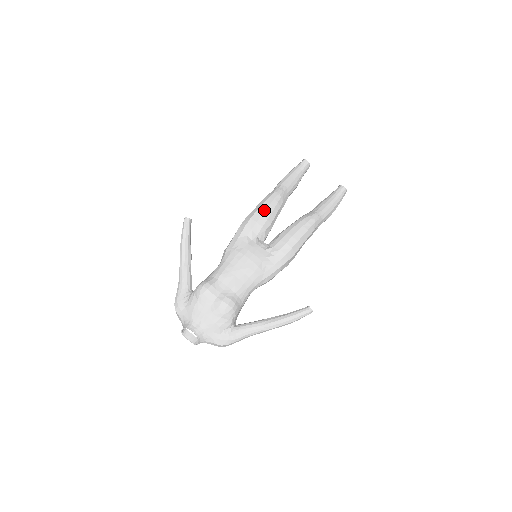
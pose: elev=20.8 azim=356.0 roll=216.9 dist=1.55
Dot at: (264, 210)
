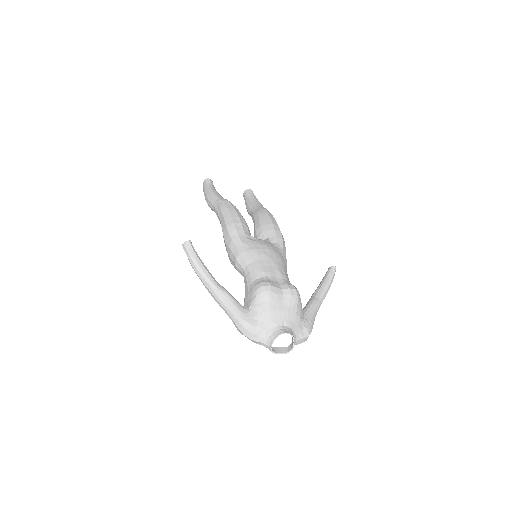
Dot at: (236, 213)
